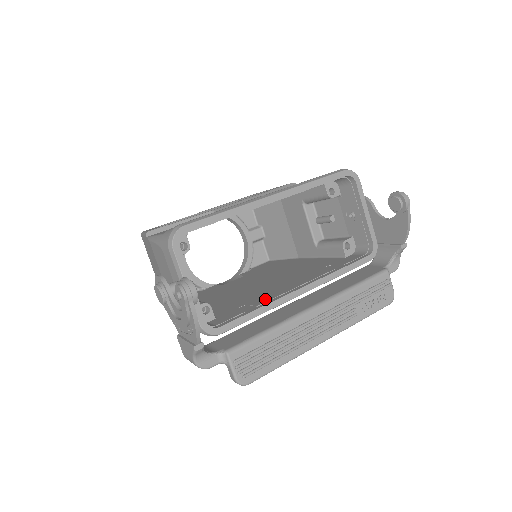
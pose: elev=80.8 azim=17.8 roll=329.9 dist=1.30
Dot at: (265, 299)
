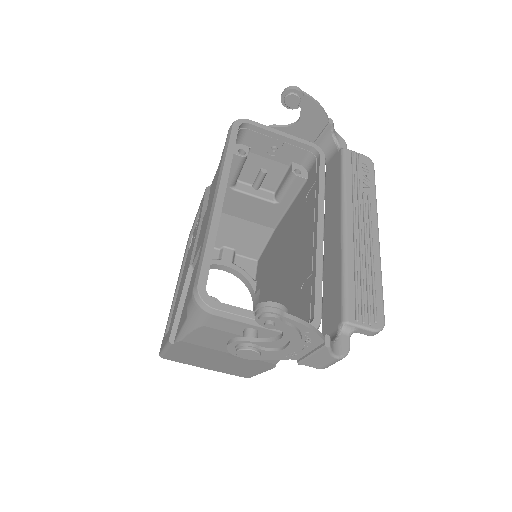
Dot at: (308, 264)
